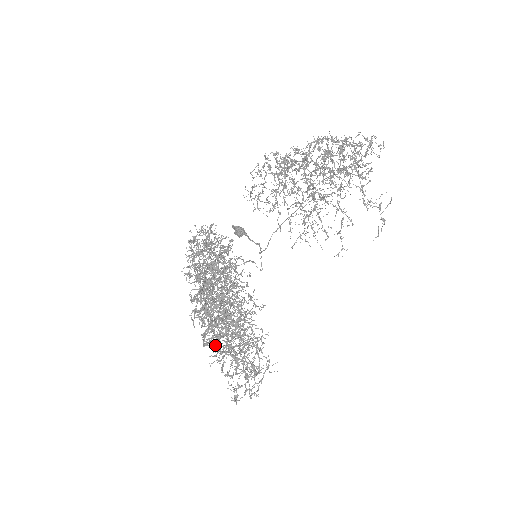
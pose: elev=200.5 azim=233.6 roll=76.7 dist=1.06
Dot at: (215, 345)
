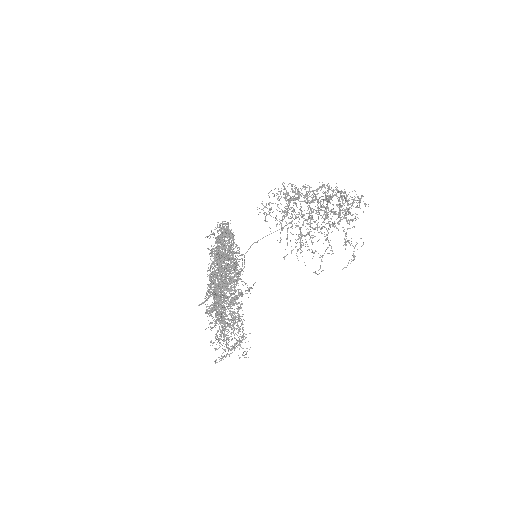
Dot at: (209, 315)
